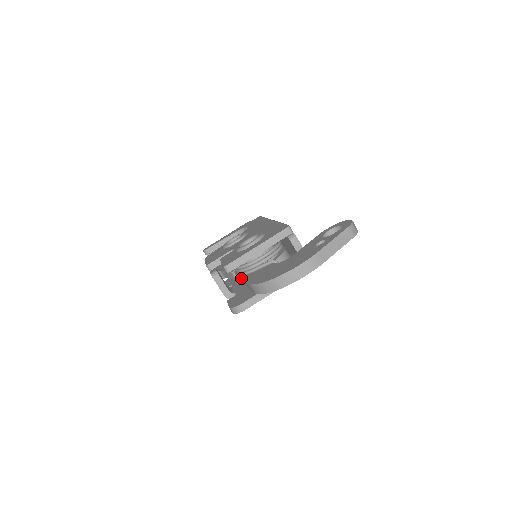
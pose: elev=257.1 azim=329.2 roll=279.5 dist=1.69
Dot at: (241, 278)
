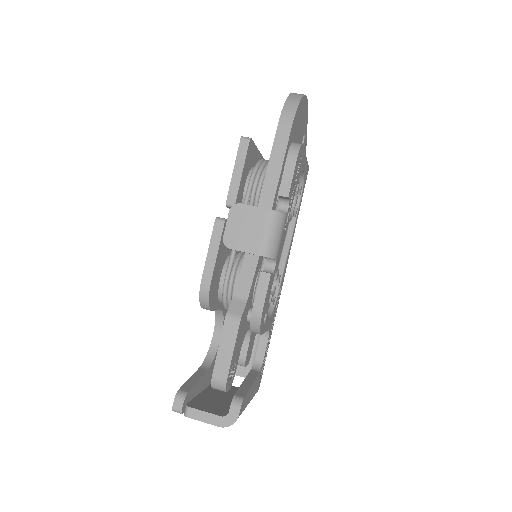
Dot at: (266, 172)
